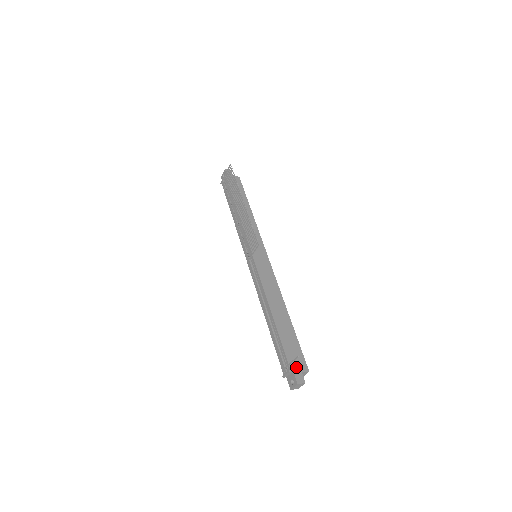
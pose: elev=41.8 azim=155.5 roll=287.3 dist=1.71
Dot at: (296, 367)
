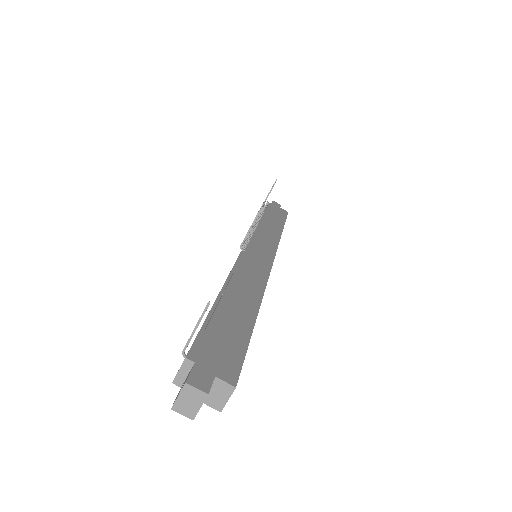
Dot at: (209, 362)
